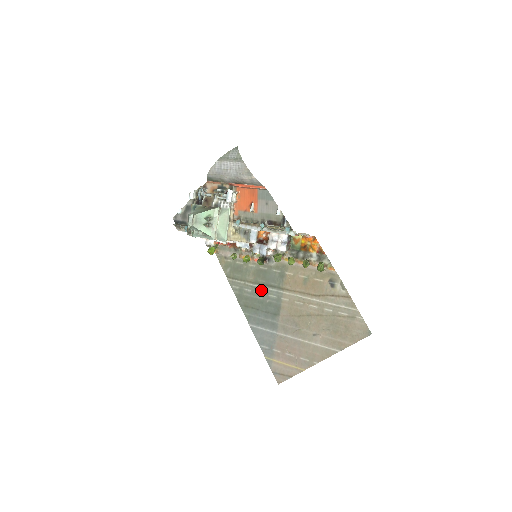
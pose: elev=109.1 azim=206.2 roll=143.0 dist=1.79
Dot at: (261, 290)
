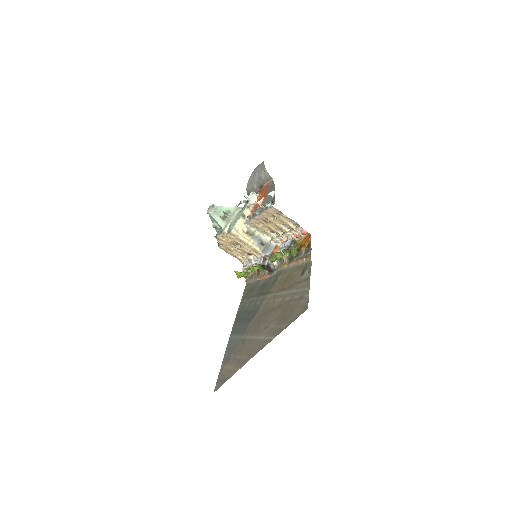
Dot at: (254, 301)
